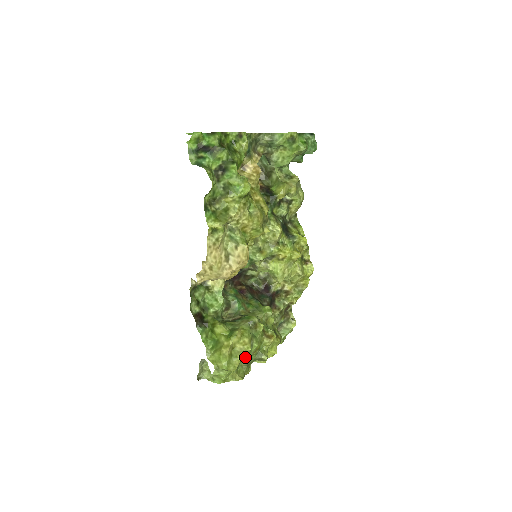
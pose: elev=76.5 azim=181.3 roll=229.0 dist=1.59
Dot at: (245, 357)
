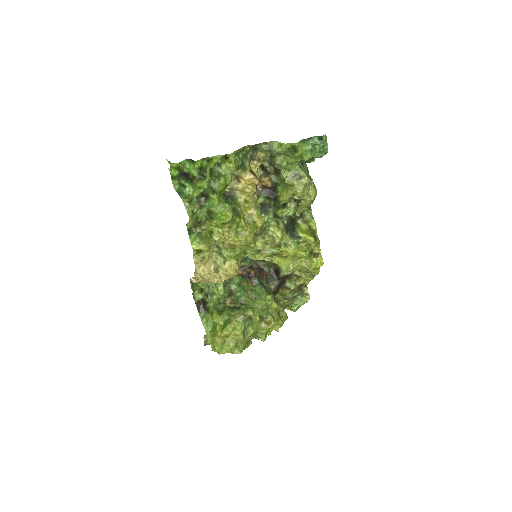
Dot at: (239, 342)
